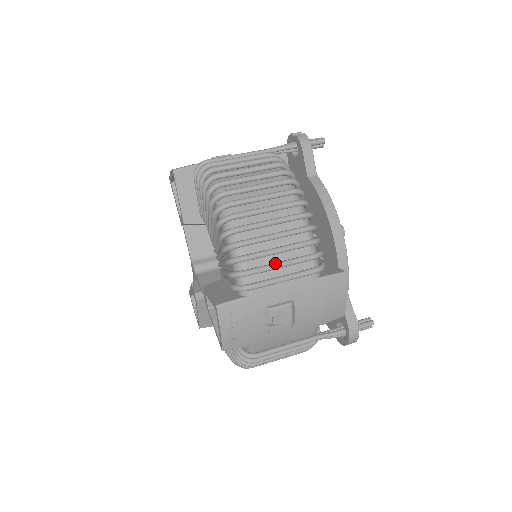
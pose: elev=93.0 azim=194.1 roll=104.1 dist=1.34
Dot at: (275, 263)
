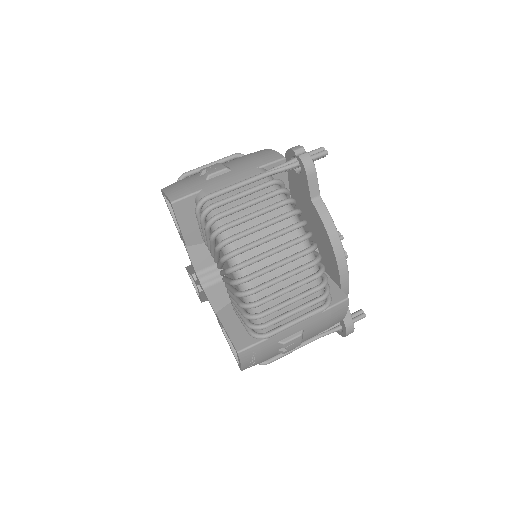
Dot at: (289, 313)
